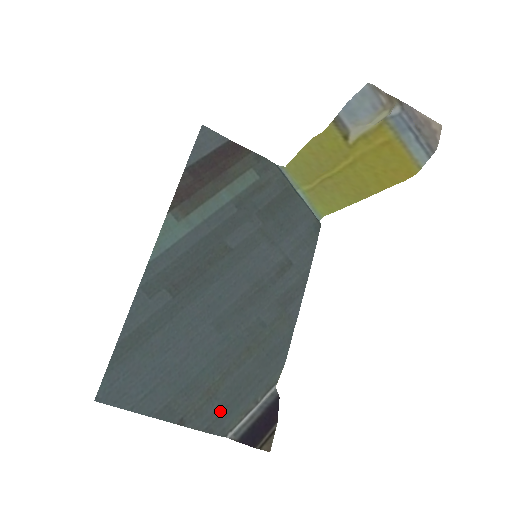
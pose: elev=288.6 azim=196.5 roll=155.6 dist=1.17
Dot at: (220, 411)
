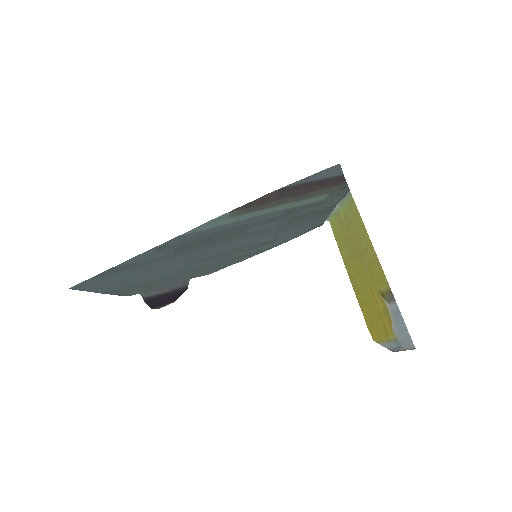
Dot at: (147, 290)
